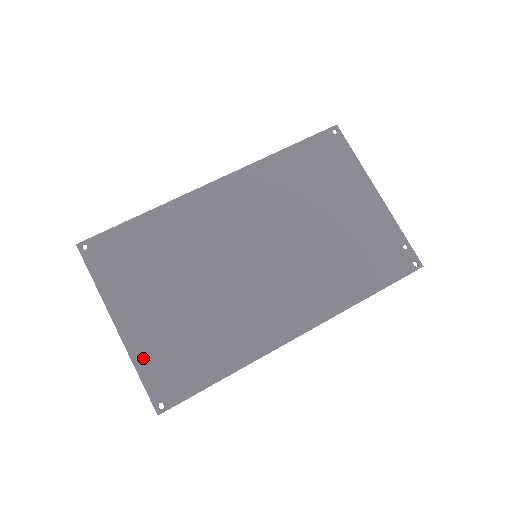
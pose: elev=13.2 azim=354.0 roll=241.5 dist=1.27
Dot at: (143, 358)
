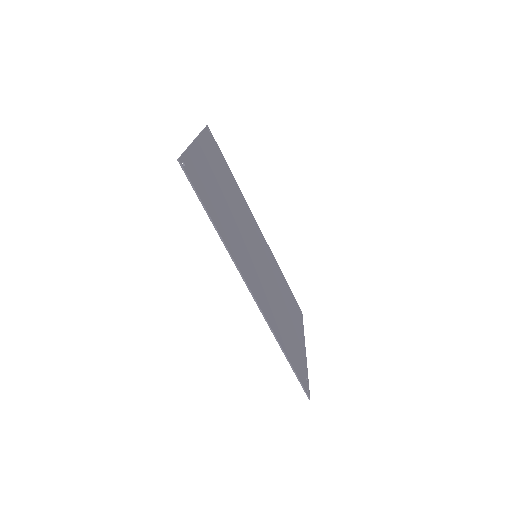
Dot at: (194, 156)
